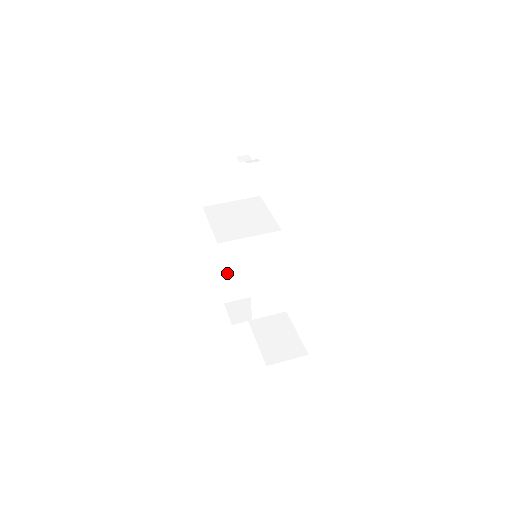
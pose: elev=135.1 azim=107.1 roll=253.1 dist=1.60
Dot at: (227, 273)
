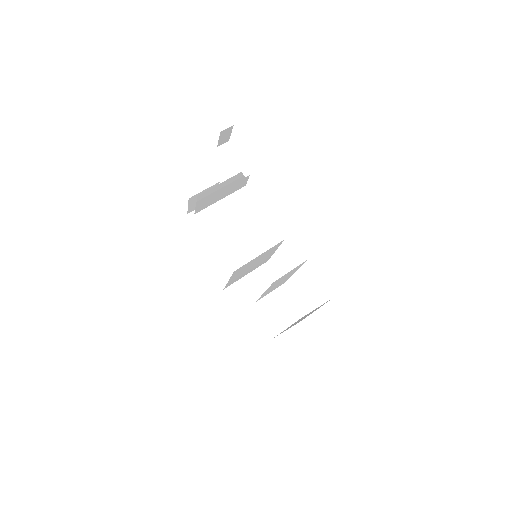
Dot at: (233, 278)
